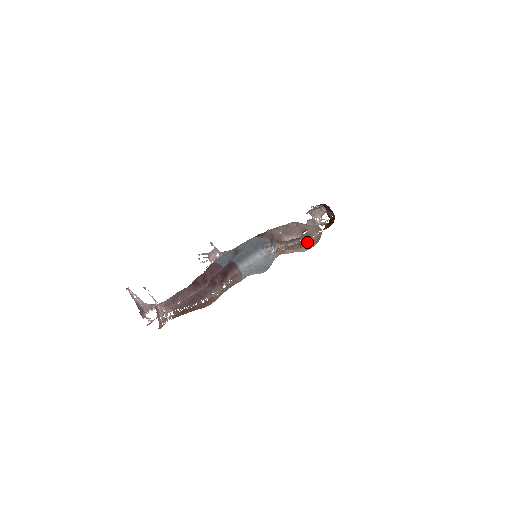
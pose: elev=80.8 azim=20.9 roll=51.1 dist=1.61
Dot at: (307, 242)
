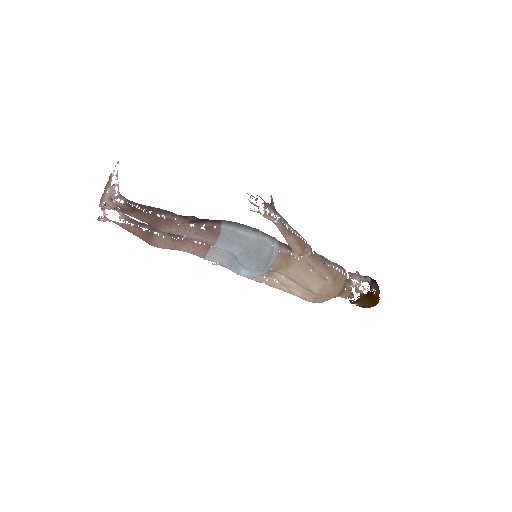
Dot at: (316, 258)
